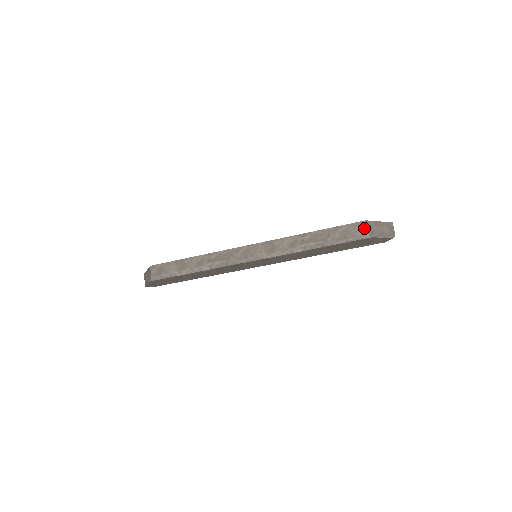
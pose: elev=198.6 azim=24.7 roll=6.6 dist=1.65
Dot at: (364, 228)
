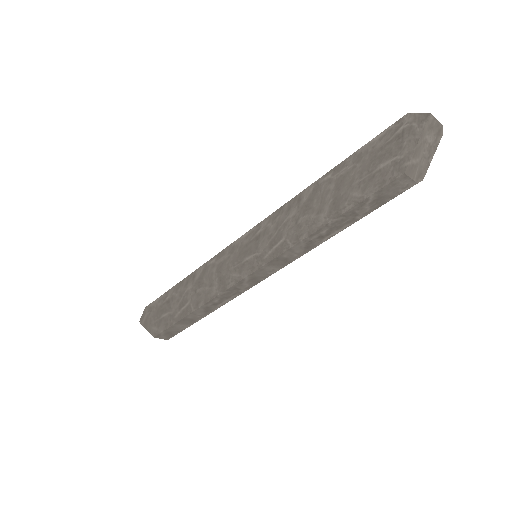
Dot at: (407, 182)
